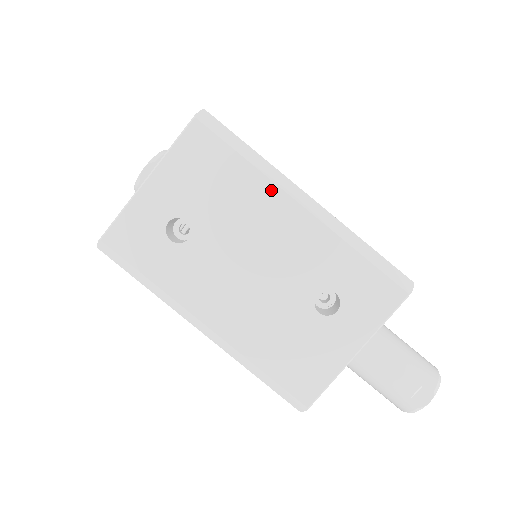
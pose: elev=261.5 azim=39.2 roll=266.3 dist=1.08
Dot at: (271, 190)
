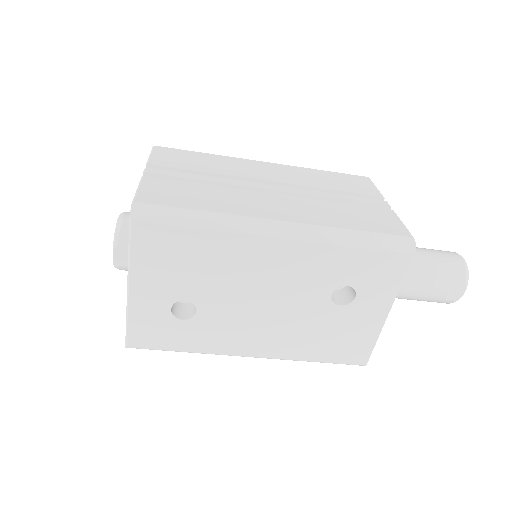
Dot at: (242, 241)
